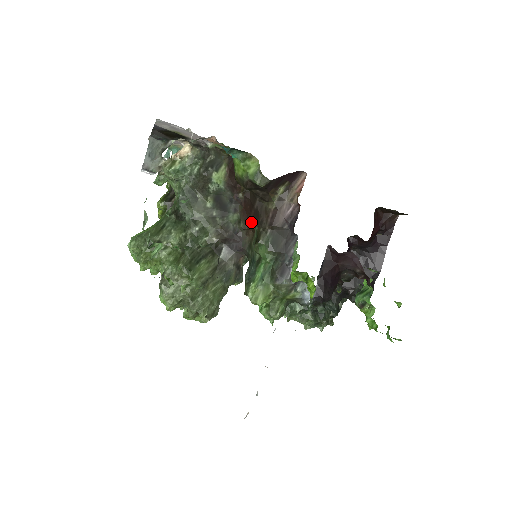
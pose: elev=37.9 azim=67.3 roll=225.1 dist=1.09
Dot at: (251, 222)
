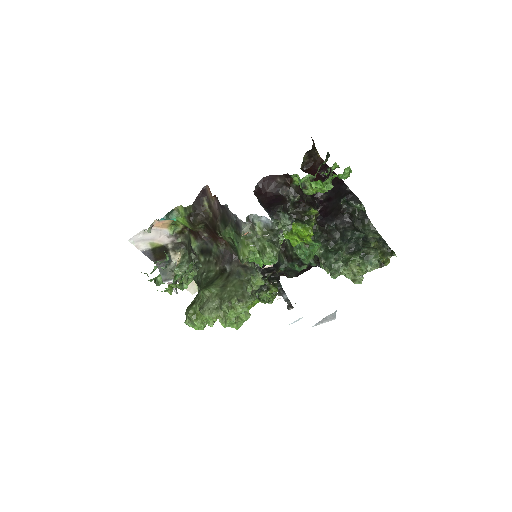
Dot at: (218, 236)
